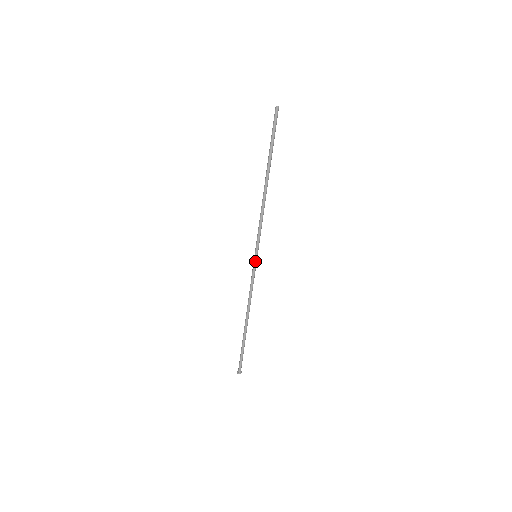
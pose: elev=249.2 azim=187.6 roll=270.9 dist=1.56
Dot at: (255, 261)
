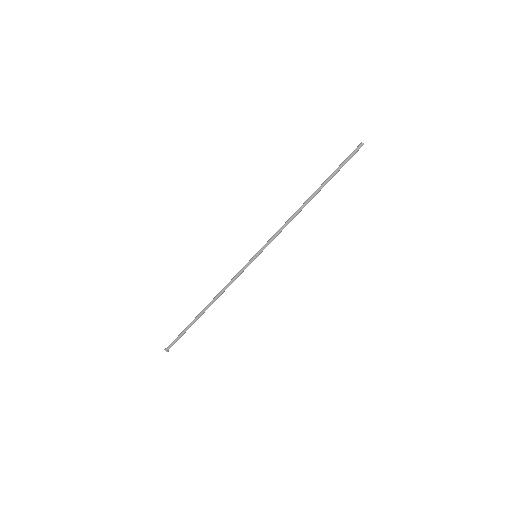
Dot at: (252, 259)
